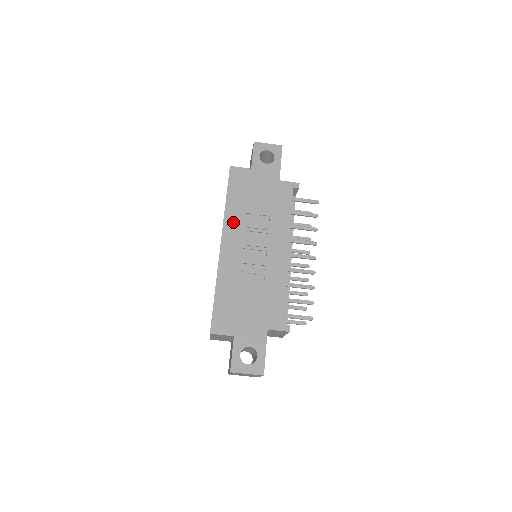
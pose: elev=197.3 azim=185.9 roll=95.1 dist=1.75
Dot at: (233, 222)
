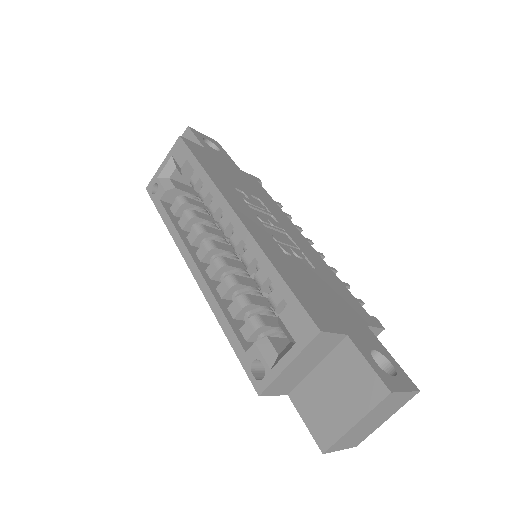
Dot at: (229, 192)
